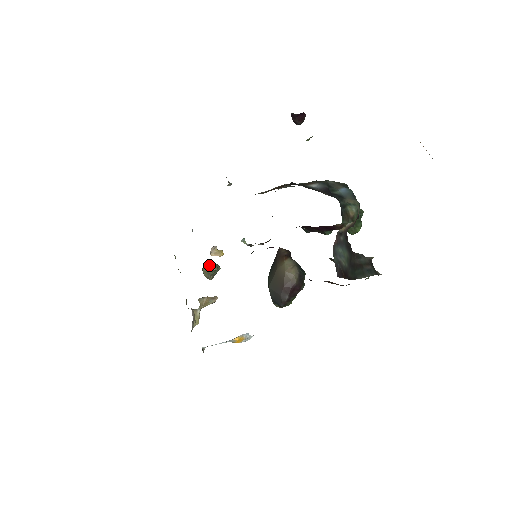
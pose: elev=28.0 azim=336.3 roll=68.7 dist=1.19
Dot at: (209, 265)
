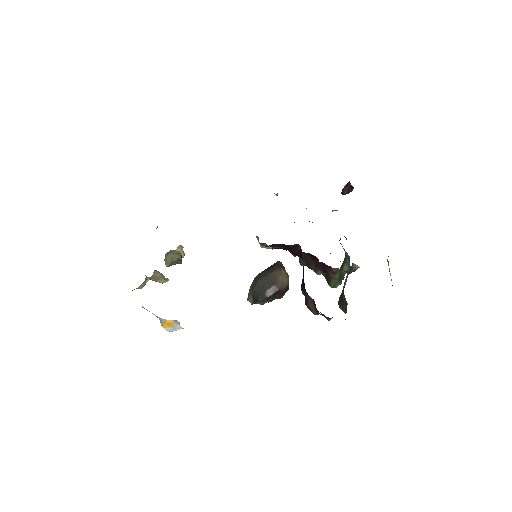
Dot at: (178, 253)
